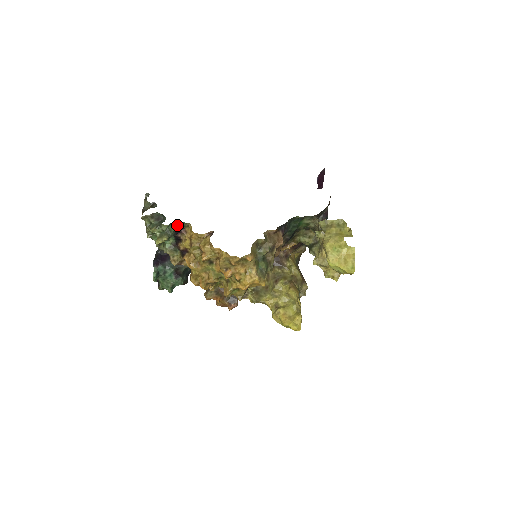
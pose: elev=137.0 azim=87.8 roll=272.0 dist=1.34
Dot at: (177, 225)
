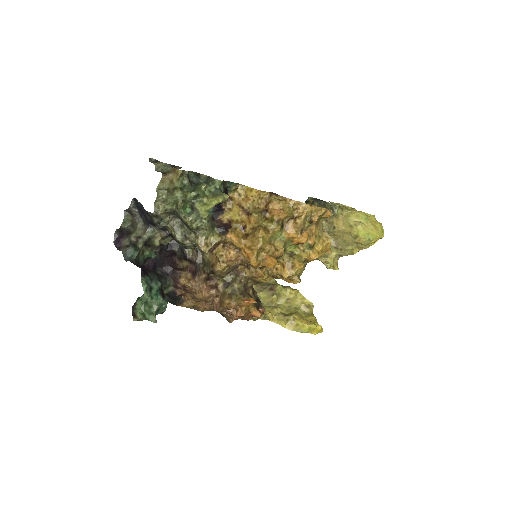
Dot at: (223, 187)
